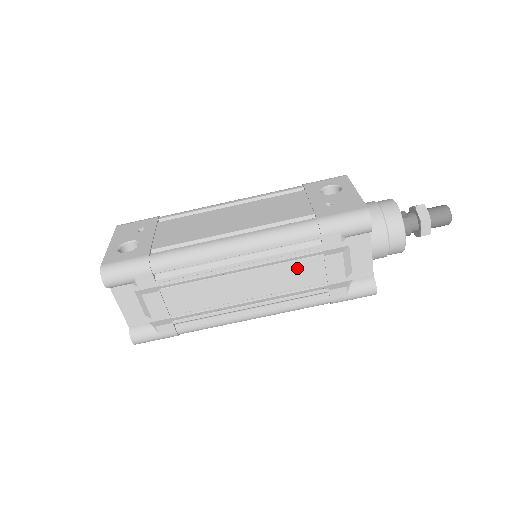
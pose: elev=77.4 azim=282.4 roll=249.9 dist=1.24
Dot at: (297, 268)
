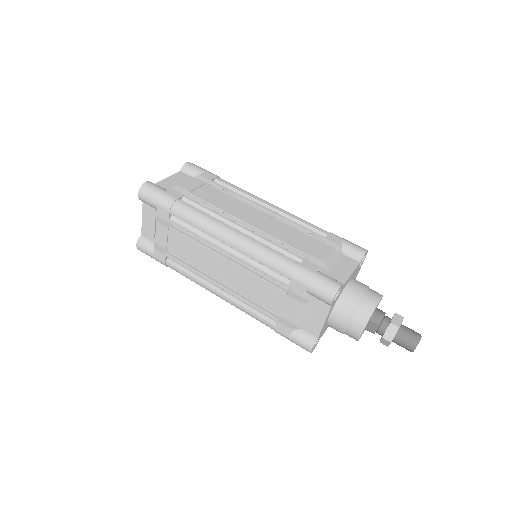
Dot at: (297, 235)
